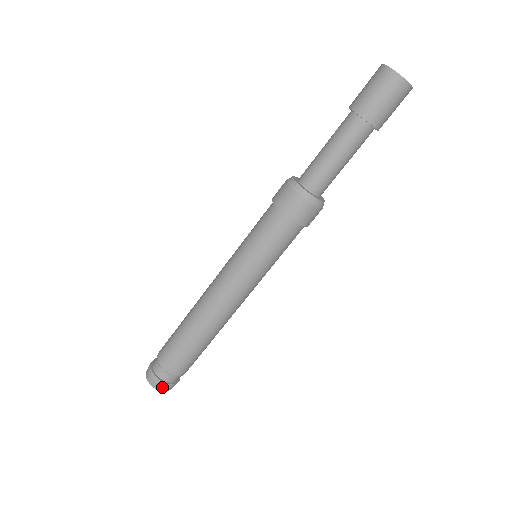
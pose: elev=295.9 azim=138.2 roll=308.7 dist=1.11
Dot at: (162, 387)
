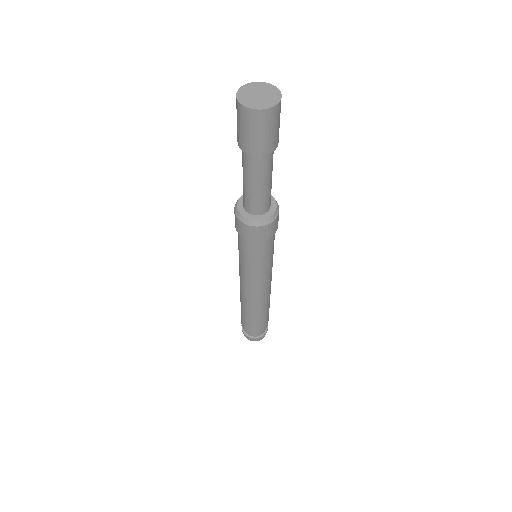
Dot at: (259, 339)
